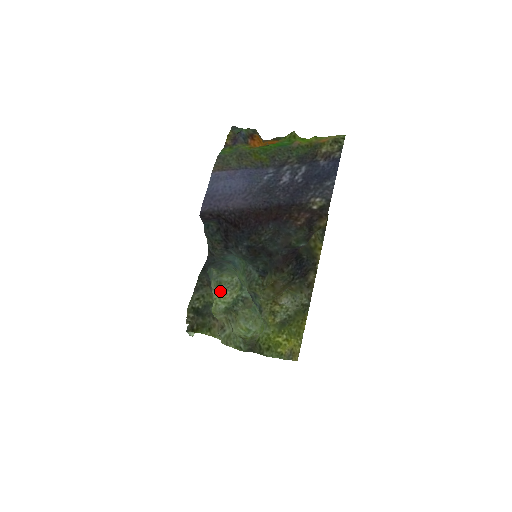
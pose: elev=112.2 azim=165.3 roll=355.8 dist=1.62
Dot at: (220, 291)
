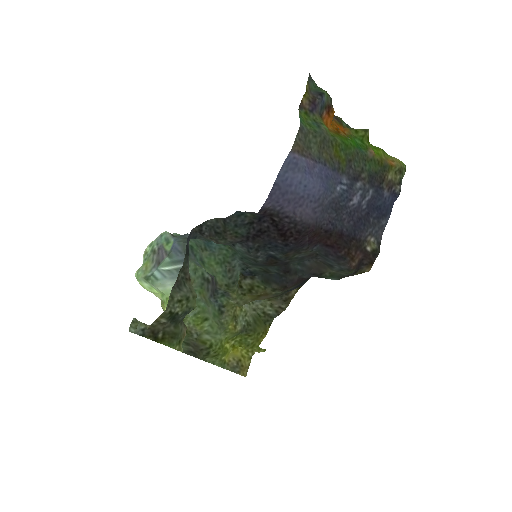
Dot at: occluded
